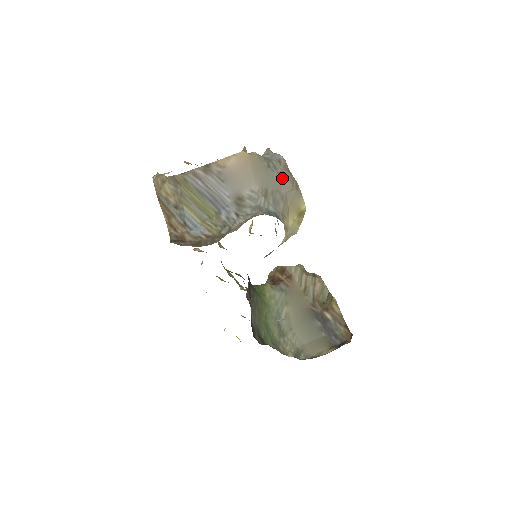
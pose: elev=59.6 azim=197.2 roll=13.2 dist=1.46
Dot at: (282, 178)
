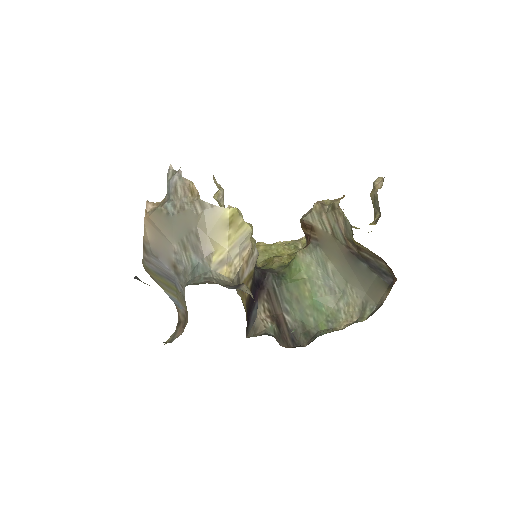
Dot at: (184, 214)
